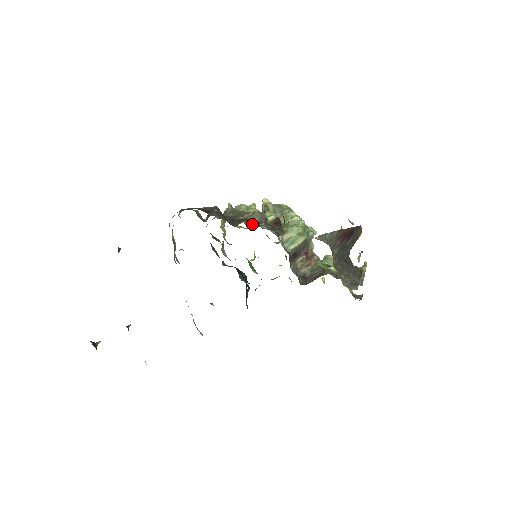
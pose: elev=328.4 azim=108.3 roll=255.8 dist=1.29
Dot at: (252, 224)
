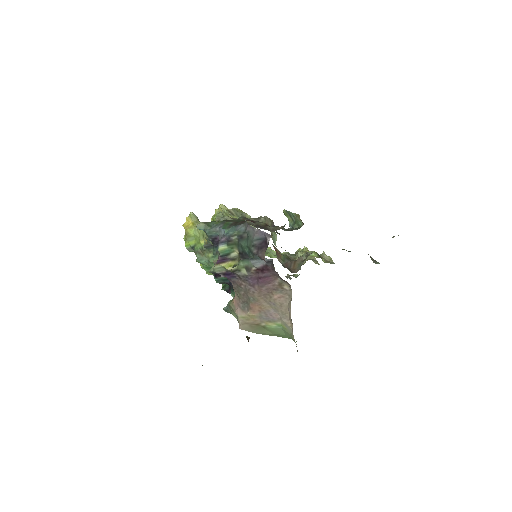
Dot at: occluded
